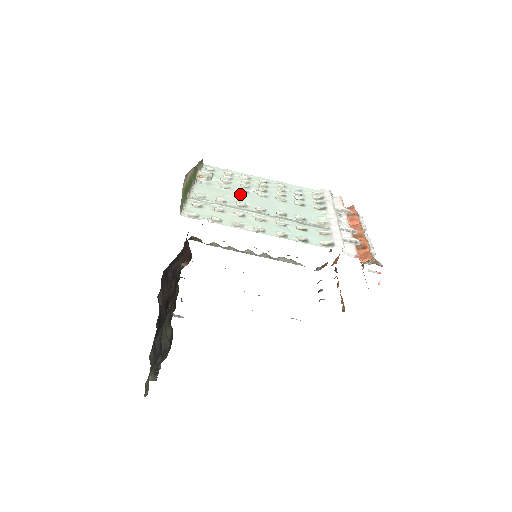
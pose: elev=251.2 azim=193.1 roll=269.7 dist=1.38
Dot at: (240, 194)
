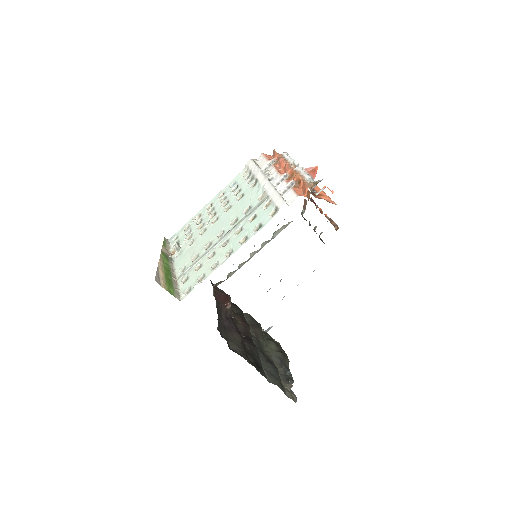
Dot at: (202, 237)
